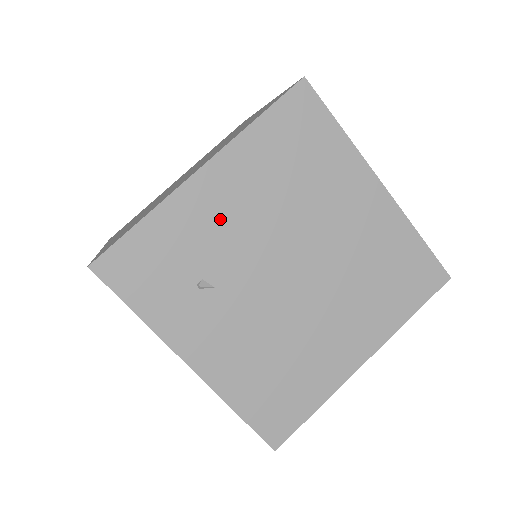
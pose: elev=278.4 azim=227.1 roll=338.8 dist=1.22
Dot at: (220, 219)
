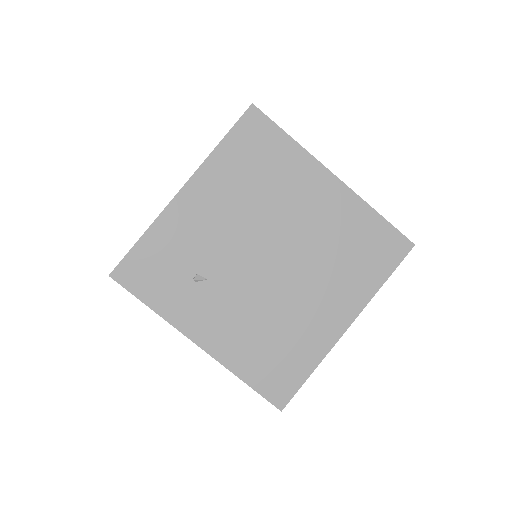
Dot at: (203, 225)
